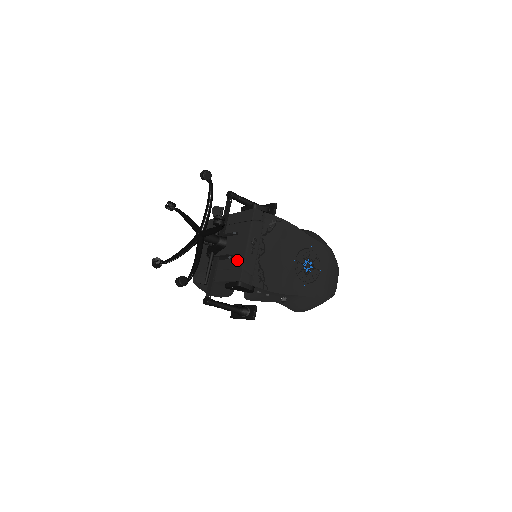
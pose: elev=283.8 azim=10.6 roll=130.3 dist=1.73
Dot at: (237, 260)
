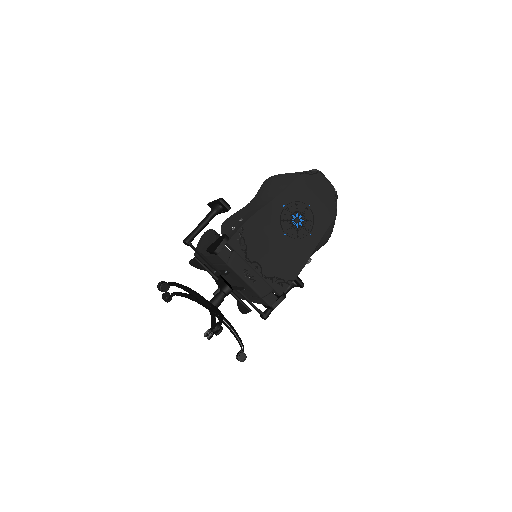
Dot at: (251, 292)
